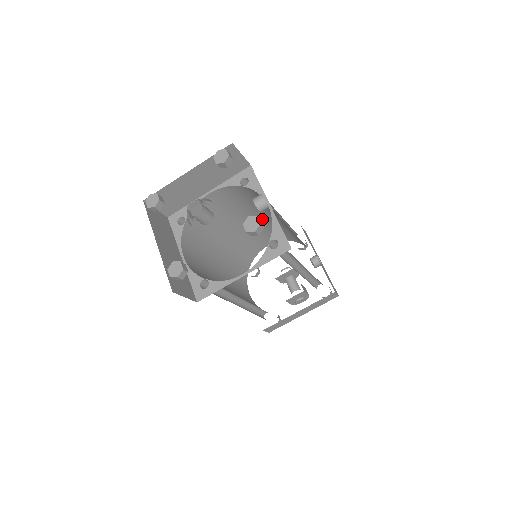
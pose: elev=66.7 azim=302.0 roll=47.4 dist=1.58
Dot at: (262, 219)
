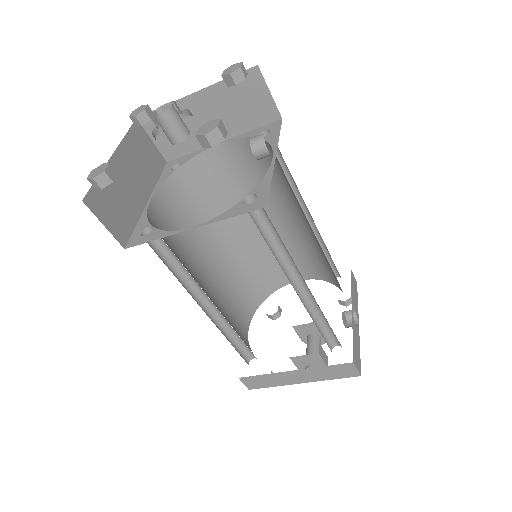
Dot at: (291, 223)
